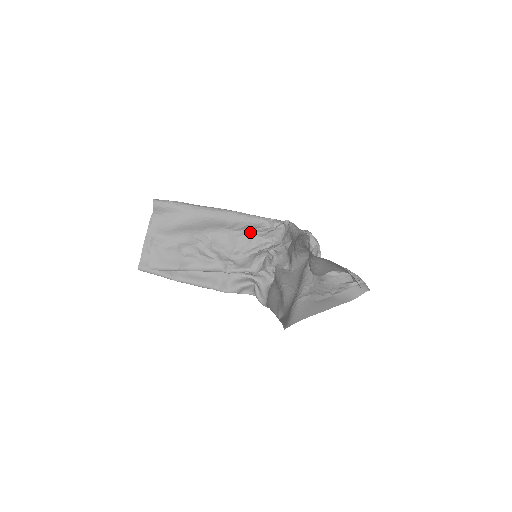
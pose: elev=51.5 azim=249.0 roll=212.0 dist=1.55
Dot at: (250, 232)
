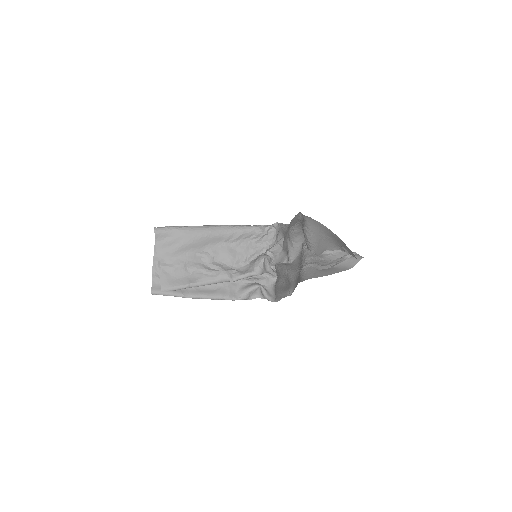
Dot at: (245, 241)
